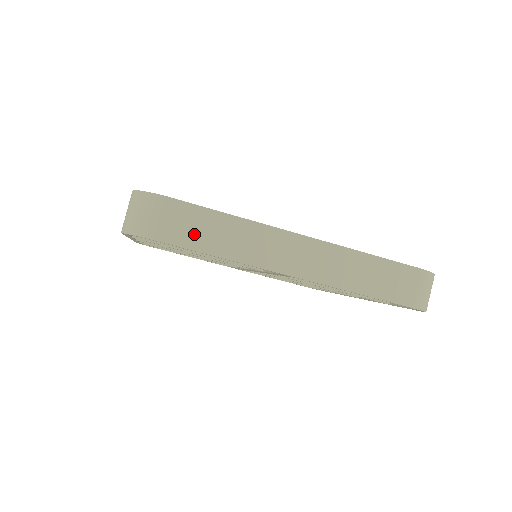
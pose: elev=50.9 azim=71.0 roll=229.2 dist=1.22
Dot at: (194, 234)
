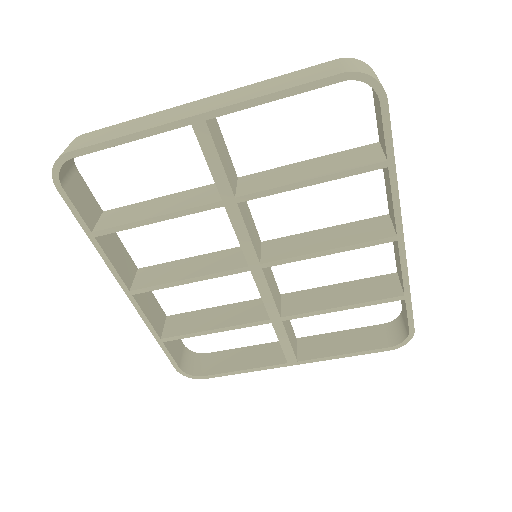
Dot at: (102, 137)
